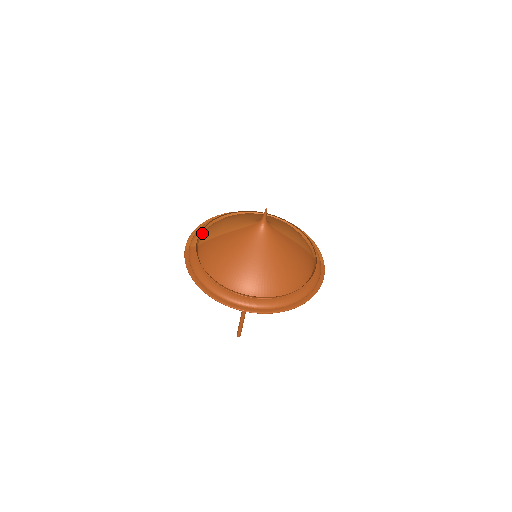
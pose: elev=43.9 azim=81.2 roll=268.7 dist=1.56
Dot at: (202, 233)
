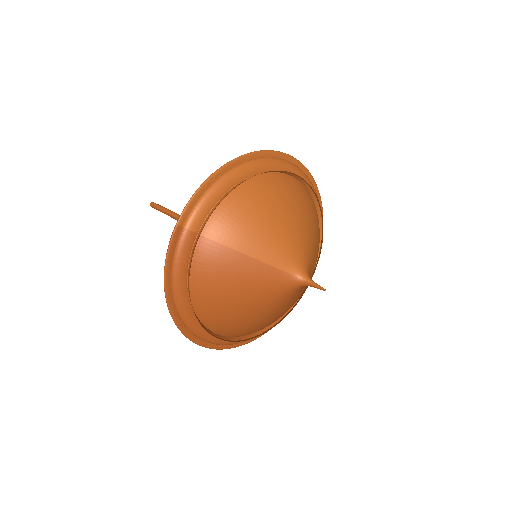
Dot at: (215, 205)
